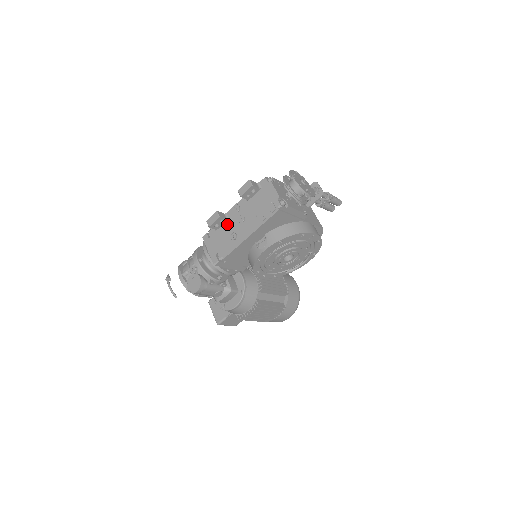
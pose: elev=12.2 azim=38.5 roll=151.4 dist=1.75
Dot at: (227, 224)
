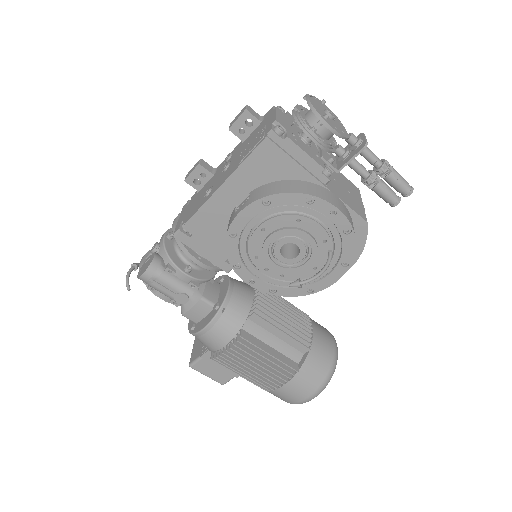
Dot at: (210, 180)
